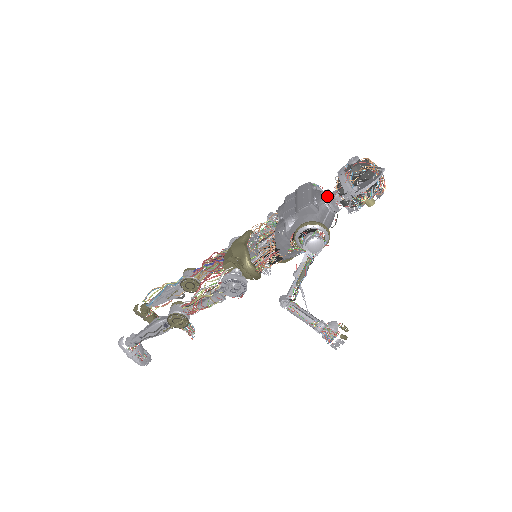
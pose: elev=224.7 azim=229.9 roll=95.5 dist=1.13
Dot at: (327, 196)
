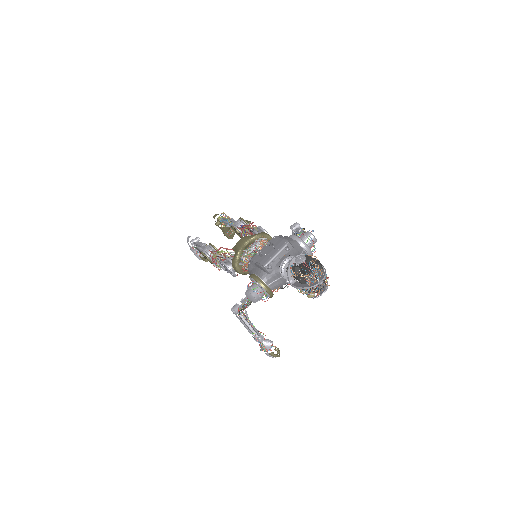
Dot at: (284, 265)
